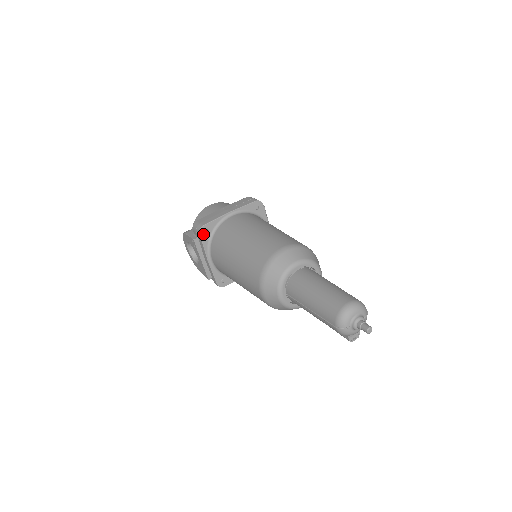
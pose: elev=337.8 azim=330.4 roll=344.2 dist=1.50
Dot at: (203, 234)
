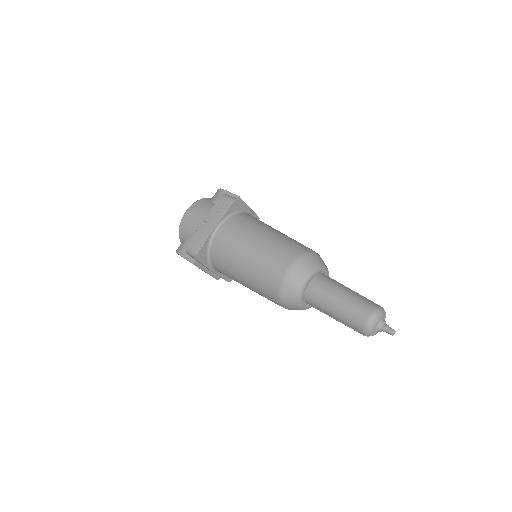
Dot at: (201, 258)
